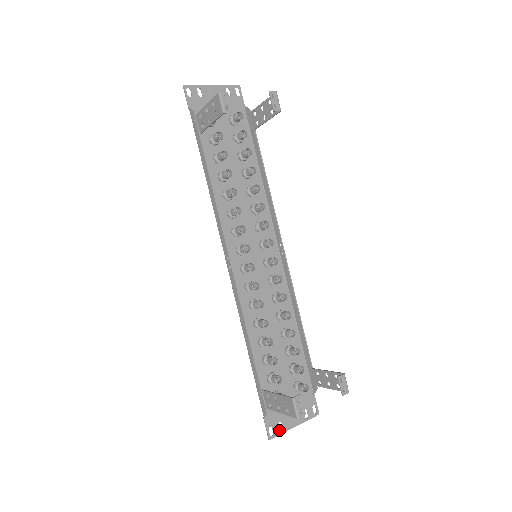
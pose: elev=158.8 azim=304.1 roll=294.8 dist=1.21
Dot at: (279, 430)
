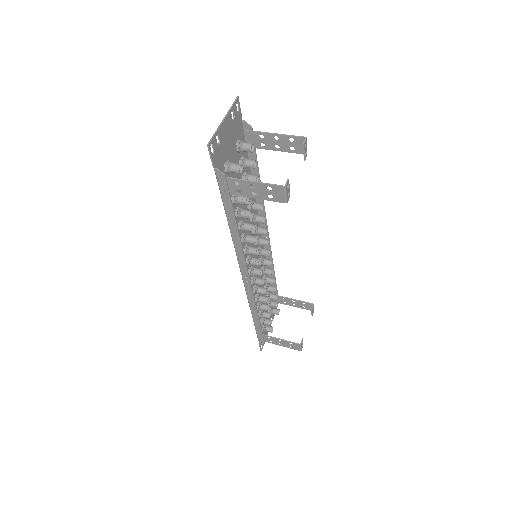
Dot at: occluded
